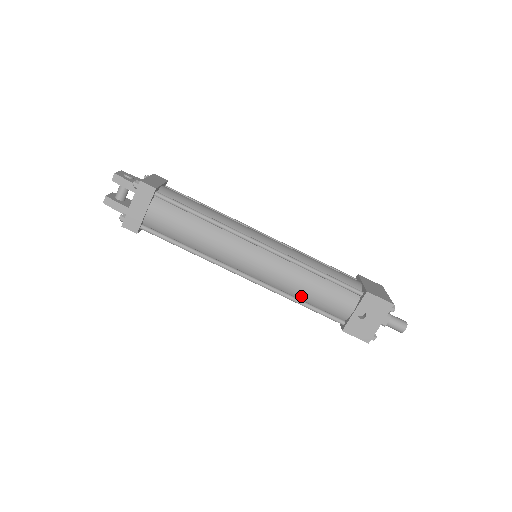
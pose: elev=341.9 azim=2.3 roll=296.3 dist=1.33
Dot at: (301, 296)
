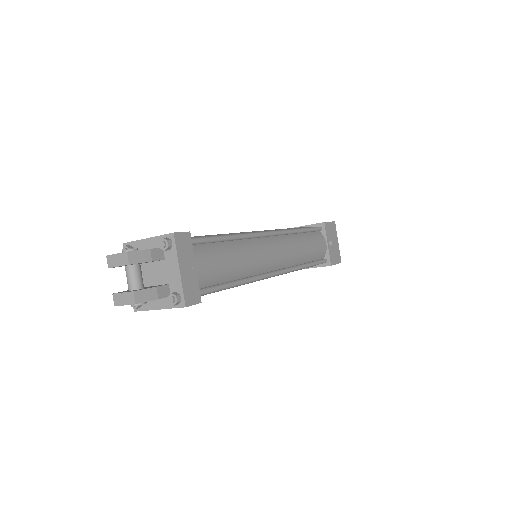
Dot at: (304, 259)
